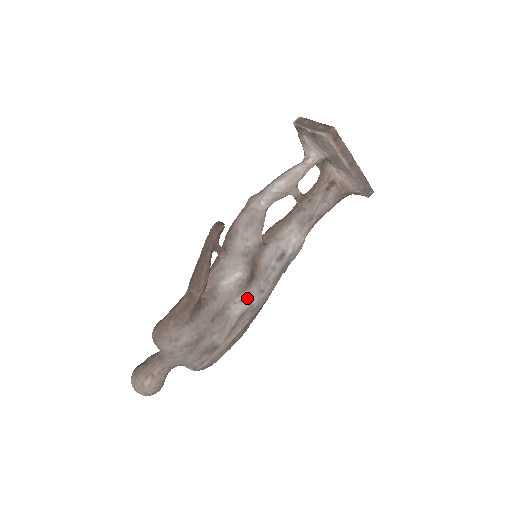
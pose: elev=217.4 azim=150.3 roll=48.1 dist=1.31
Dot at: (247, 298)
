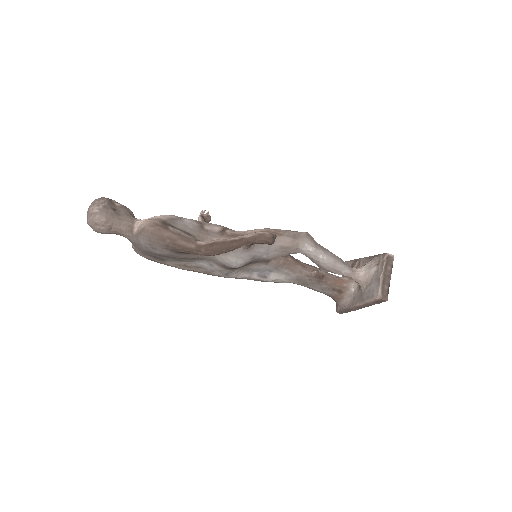
Dot at: (216, 268)
